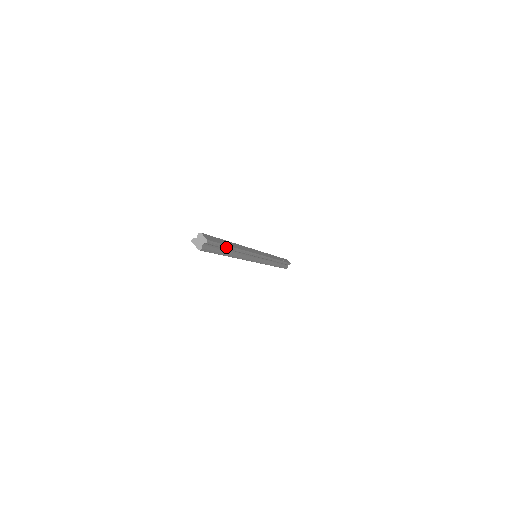
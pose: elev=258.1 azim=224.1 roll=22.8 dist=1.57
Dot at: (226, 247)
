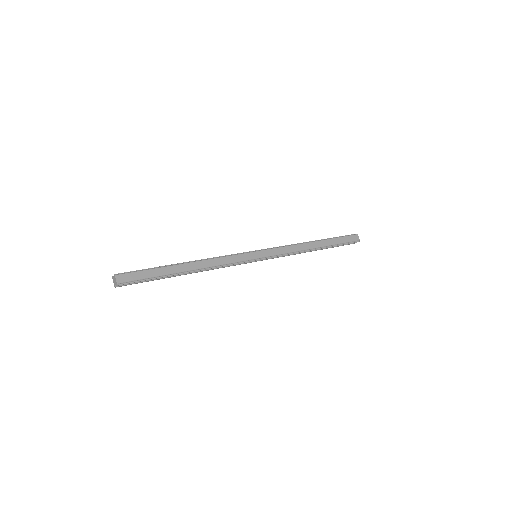
Dot at: (161, 277)
